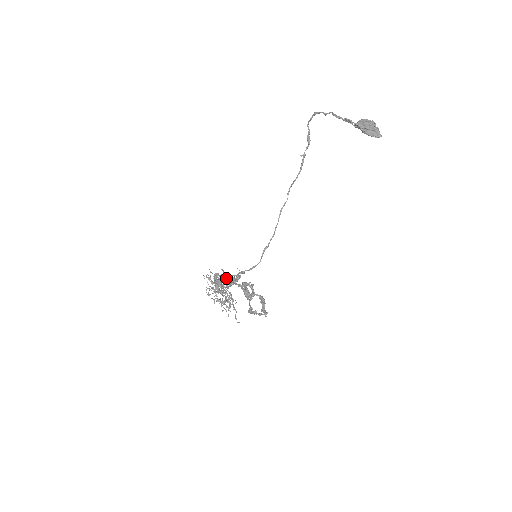
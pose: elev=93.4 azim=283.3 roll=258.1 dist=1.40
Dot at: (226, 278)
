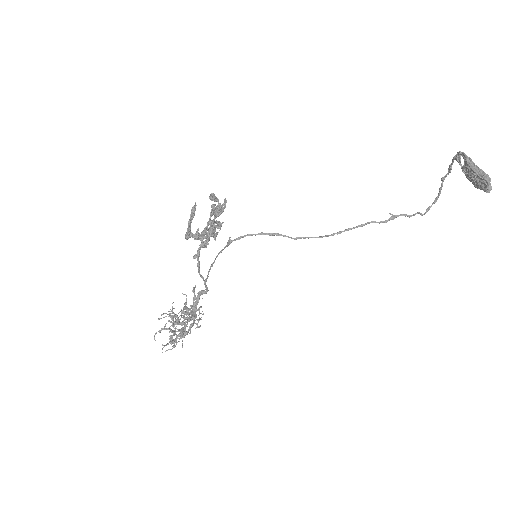
Dot at: (209, 270)
